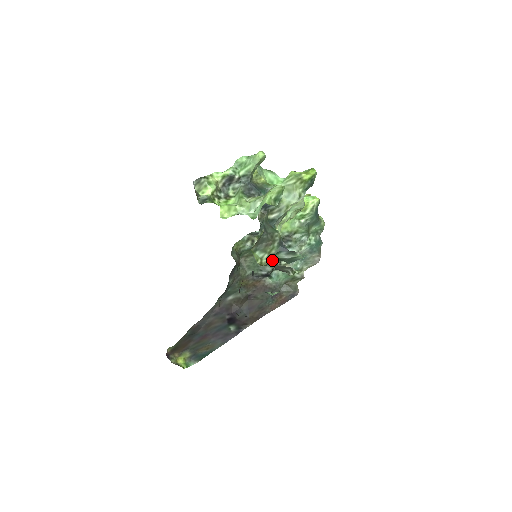
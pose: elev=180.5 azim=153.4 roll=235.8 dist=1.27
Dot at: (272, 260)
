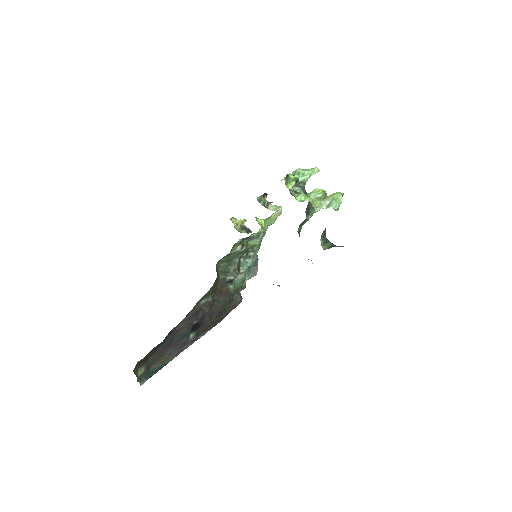
Dot at: (327, 246)
